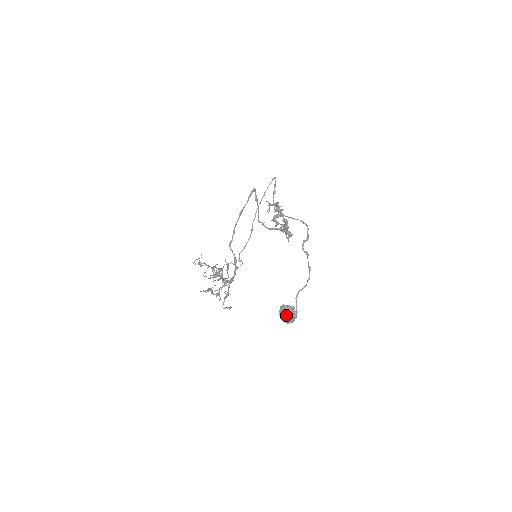
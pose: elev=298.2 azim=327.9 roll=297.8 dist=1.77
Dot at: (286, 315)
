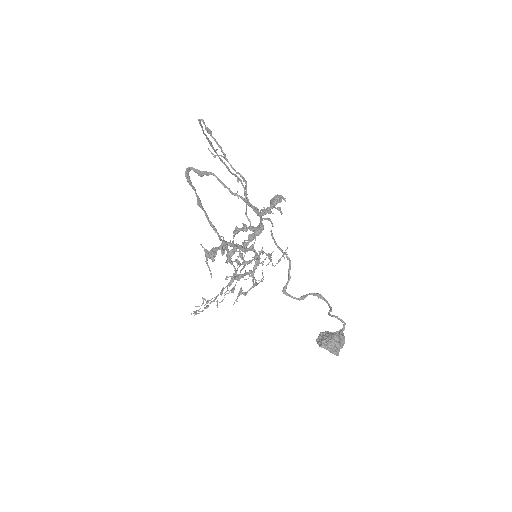
Dot at: (329, 350)
